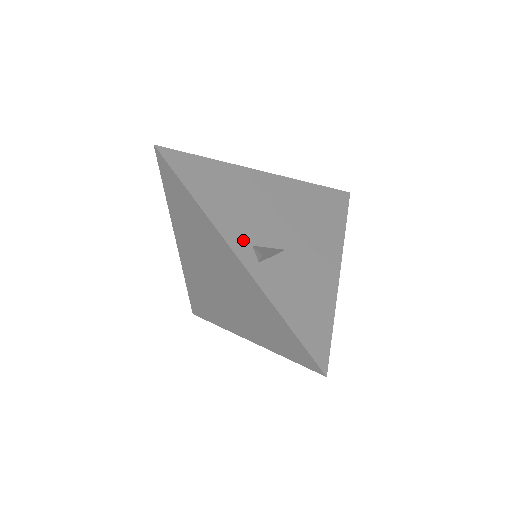
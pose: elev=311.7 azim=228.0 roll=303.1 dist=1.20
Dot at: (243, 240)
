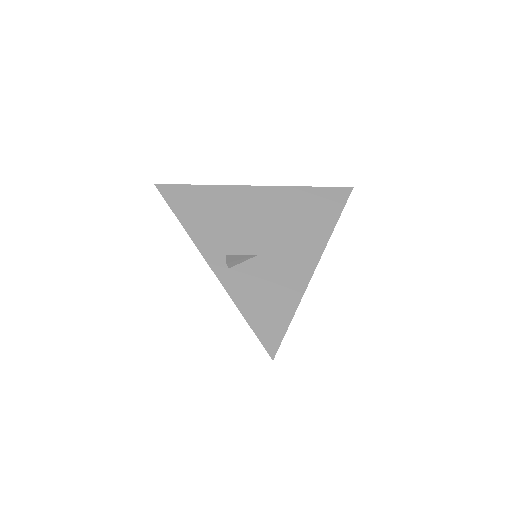
Dot at: (218, 251)
